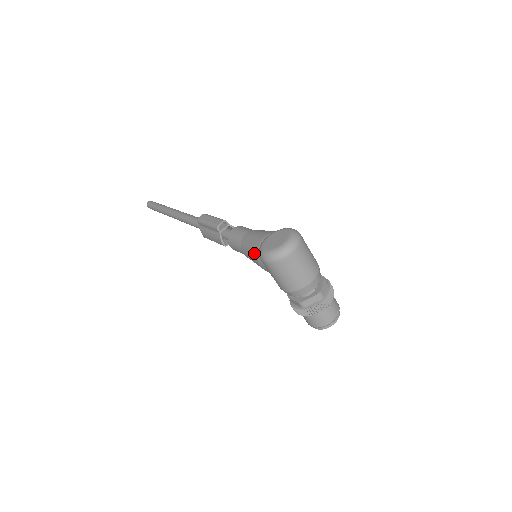
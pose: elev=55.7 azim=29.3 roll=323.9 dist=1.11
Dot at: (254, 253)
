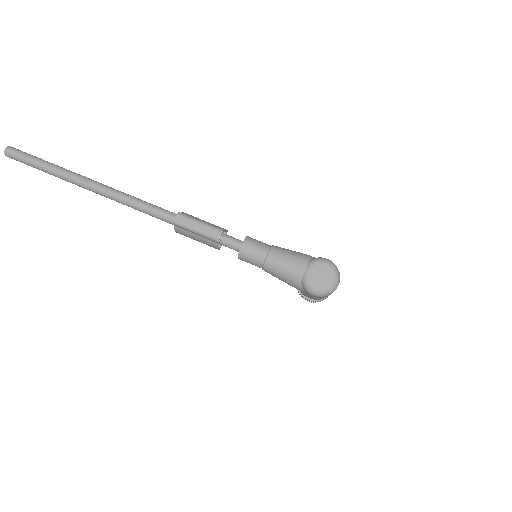
Dot at: (292, 281)
